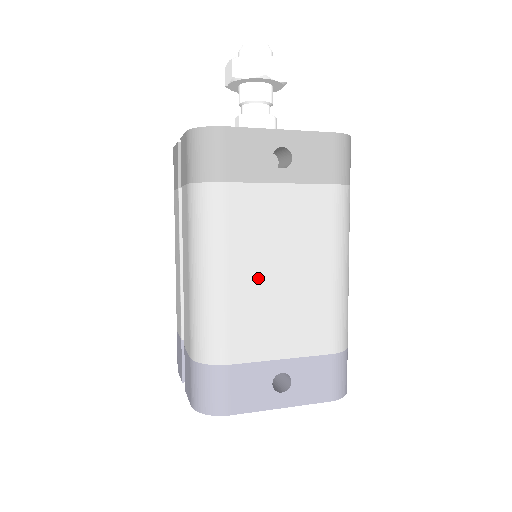
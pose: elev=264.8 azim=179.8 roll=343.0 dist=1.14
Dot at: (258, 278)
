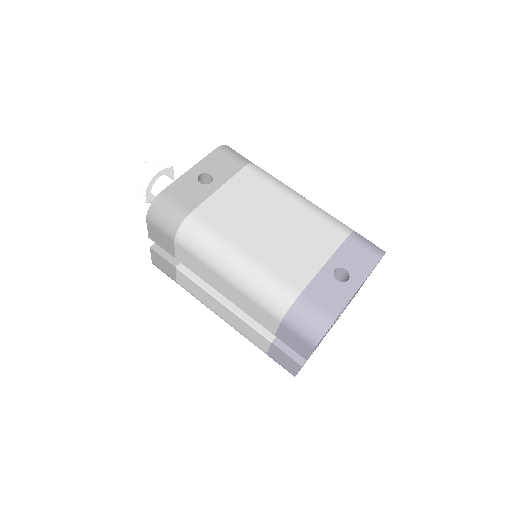
Dot at: (261, 238)
